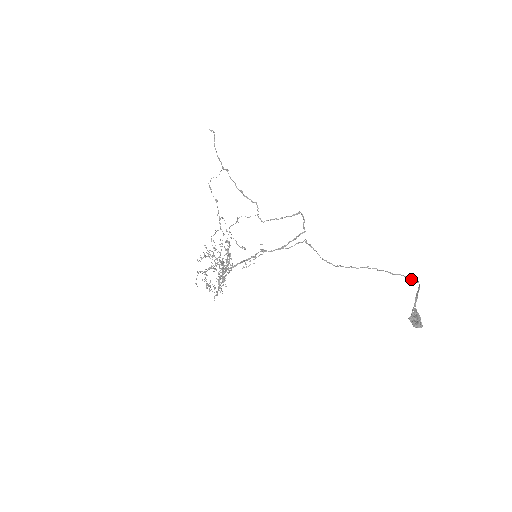
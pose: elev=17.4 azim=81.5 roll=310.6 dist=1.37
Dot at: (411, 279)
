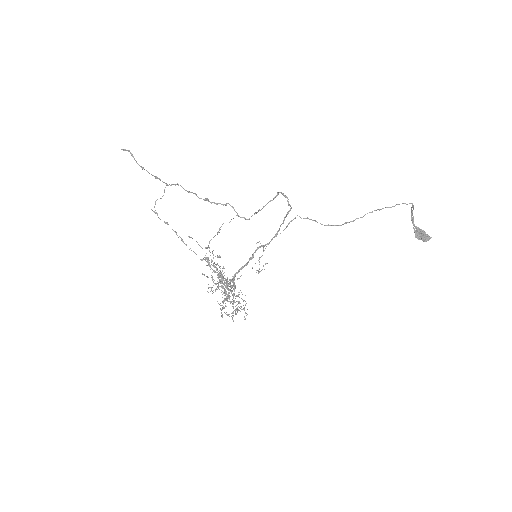
Dot at: (407, 204)
